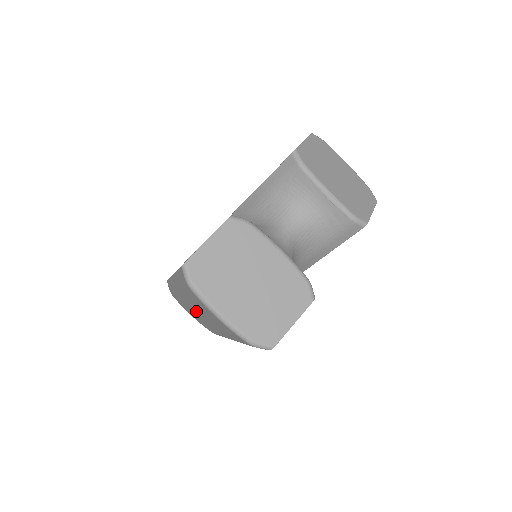
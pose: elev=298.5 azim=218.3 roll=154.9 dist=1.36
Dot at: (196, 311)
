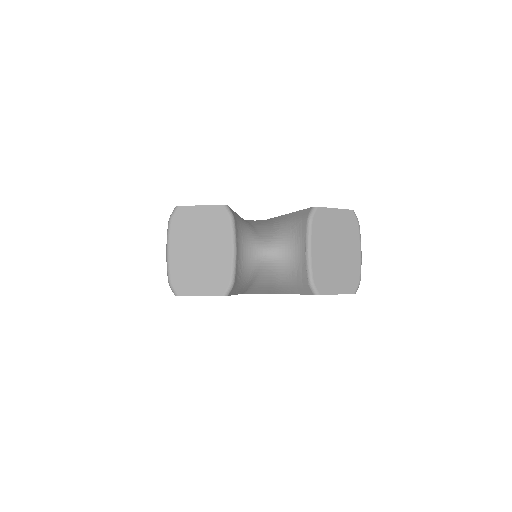
Dot at: occluded
